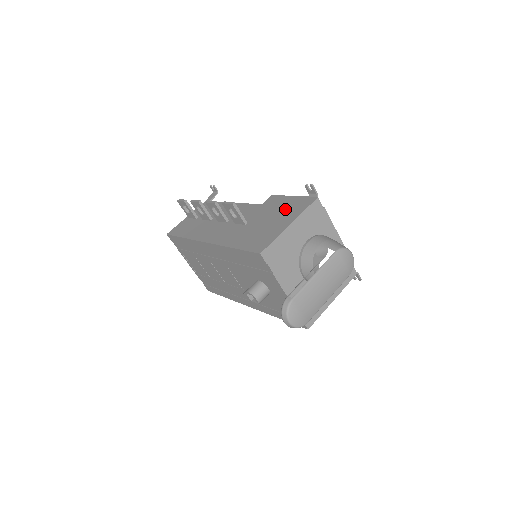
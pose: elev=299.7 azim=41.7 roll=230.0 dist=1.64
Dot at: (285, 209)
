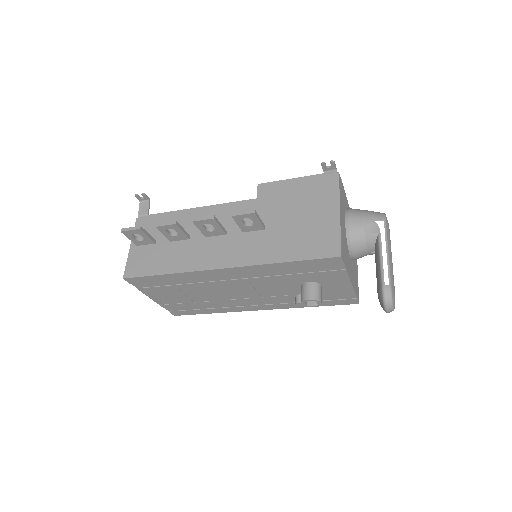
Dot at: (307, 196)
